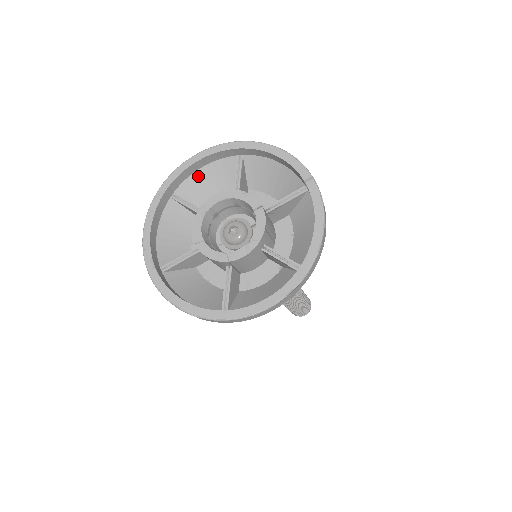
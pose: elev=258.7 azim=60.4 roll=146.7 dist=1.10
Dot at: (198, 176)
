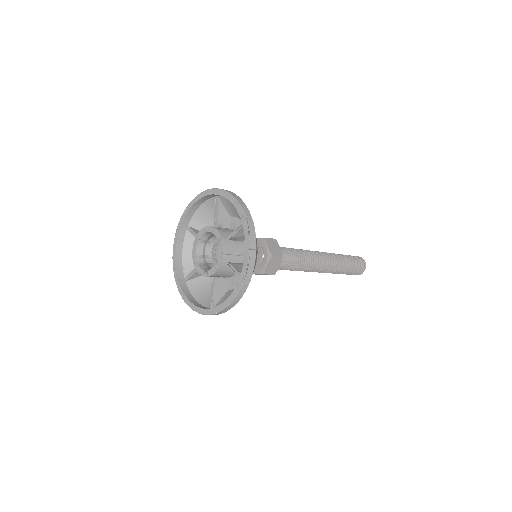
Dot at: (199, 212)
